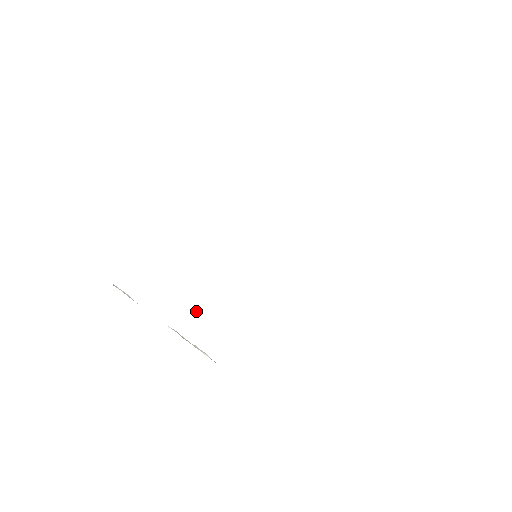
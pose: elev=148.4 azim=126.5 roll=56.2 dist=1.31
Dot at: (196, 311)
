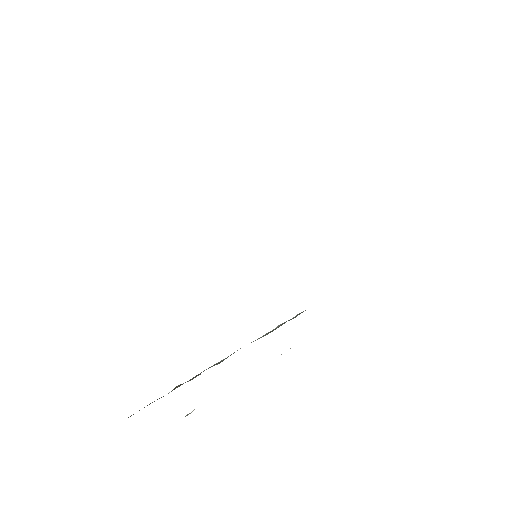
Dot at: occluded
